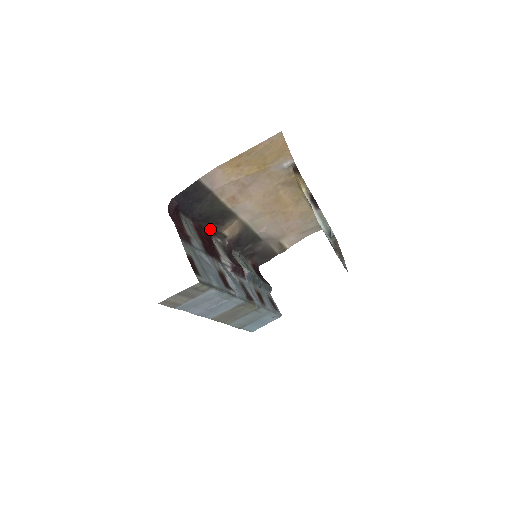
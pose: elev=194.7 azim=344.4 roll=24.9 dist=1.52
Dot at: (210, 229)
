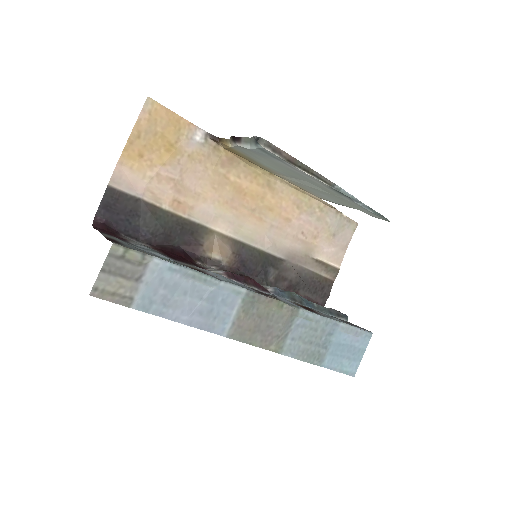
Dot at: (185, 253)
